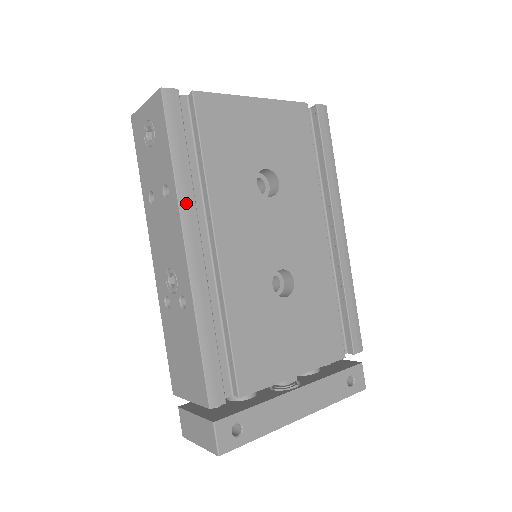
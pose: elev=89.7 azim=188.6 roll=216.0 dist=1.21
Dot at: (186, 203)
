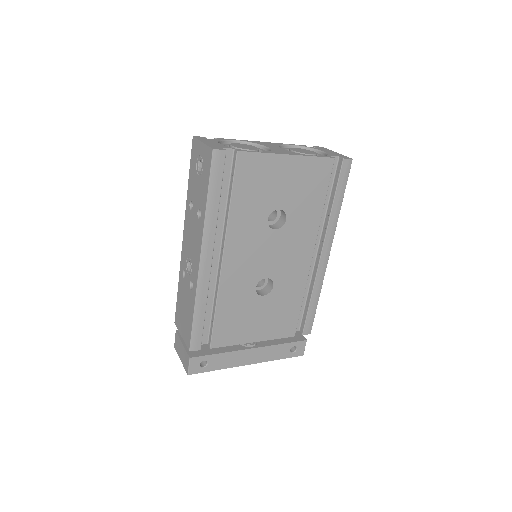
Dot at: (209, 231)
